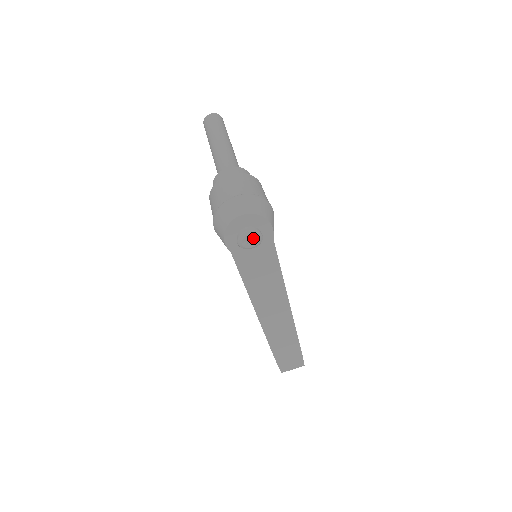
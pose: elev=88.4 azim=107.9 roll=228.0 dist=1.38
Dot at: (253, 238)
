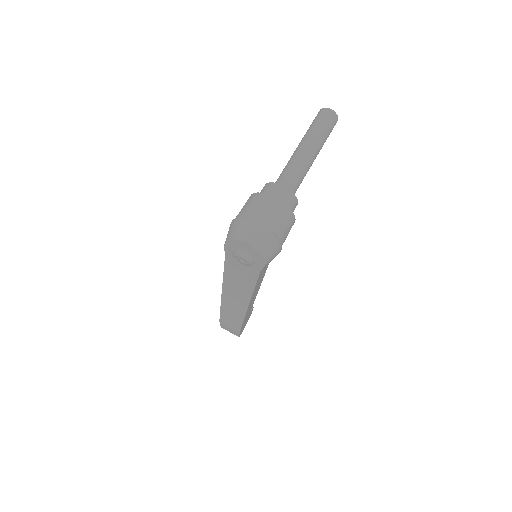
Dot at: (244, 261)
